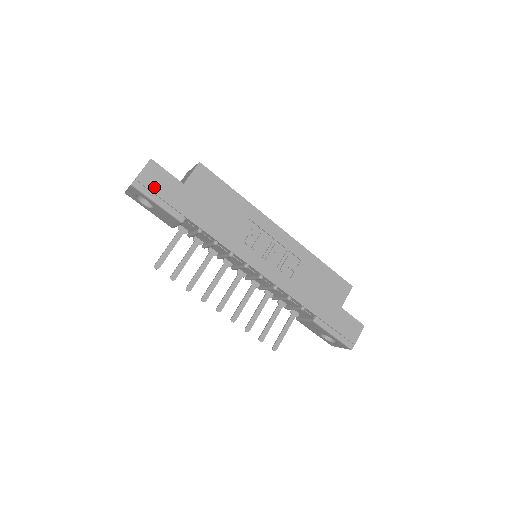
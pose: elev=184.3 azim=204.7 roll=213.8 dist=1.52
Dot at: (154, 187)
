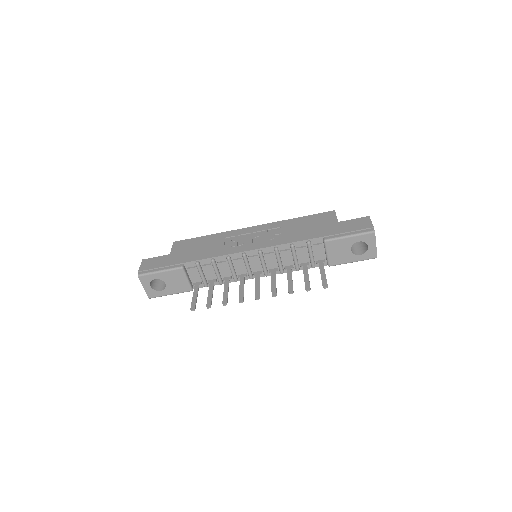
Dot at: (152, 267)
